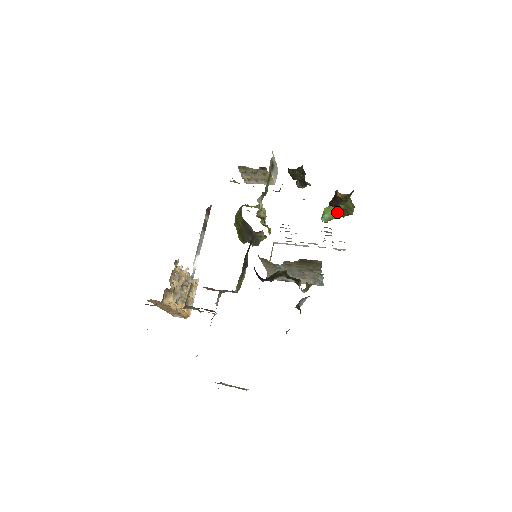
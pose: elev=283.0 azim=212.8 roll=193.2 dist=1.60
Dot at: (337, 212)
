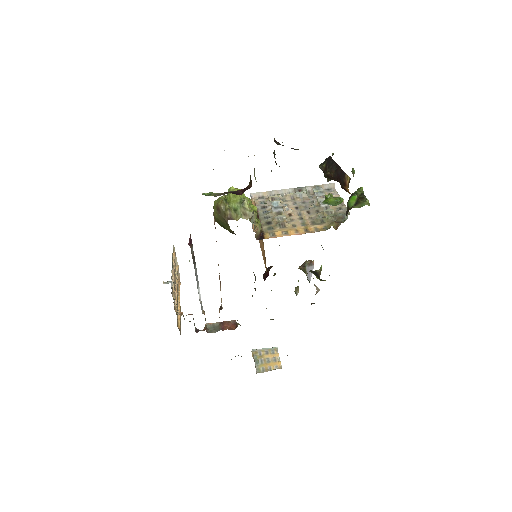
Dot at: occluded
